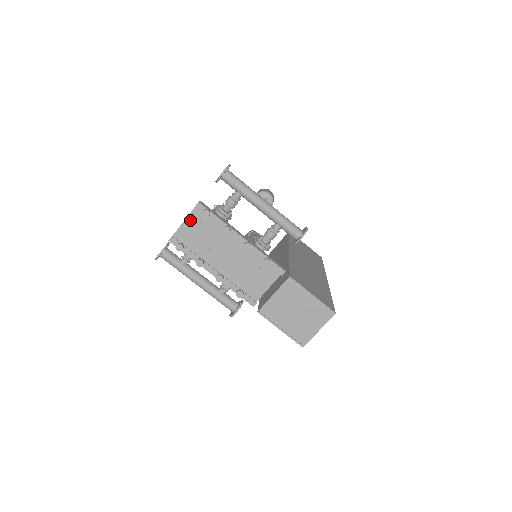
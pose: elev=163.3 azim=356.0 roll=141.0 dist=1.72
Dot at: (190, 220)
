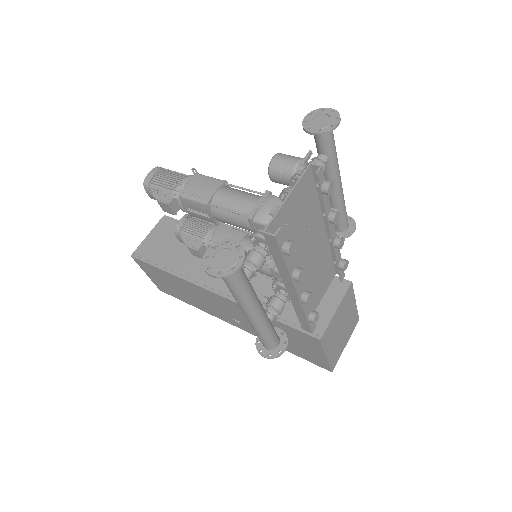
Dot at: (293, 197)
